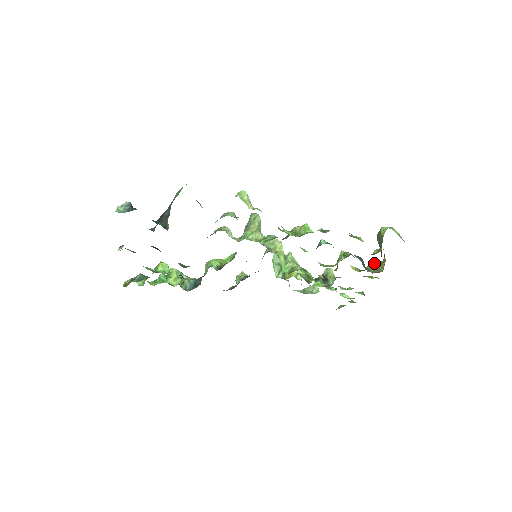
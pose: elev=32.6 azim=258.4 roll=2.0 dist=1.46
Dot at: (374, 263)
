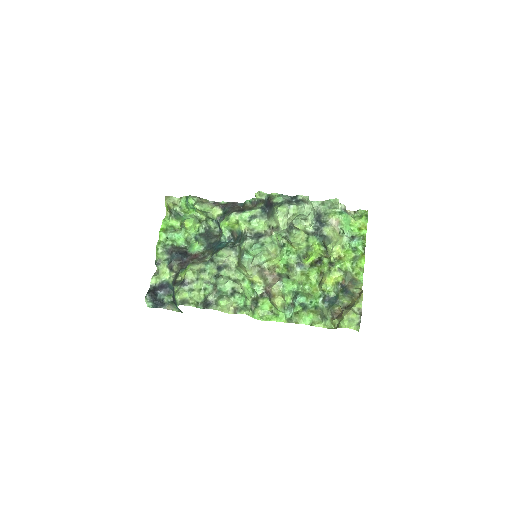
Dot at: (349, 294)
